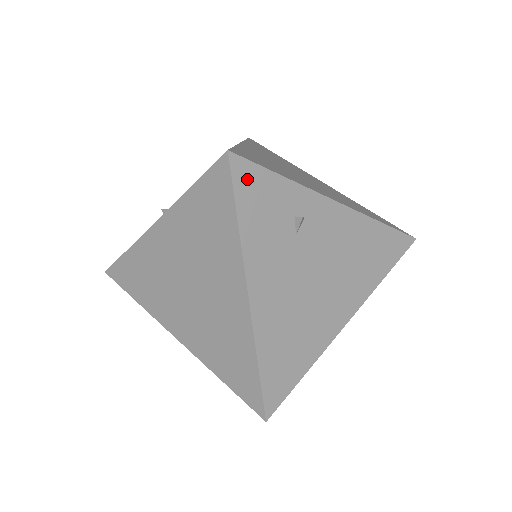
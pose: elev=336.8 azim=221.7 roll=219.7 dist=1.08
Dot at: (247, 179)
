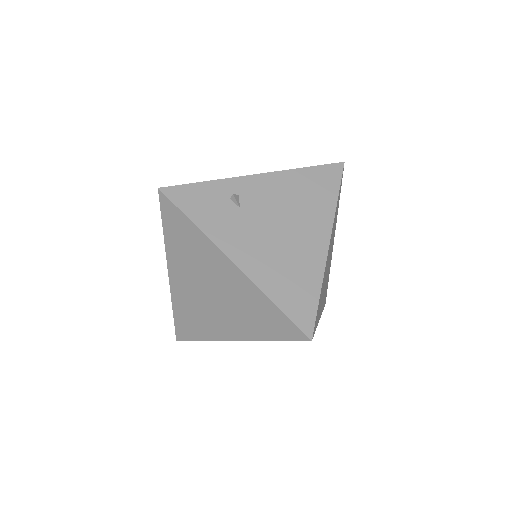
Dot at: (181, 196)
